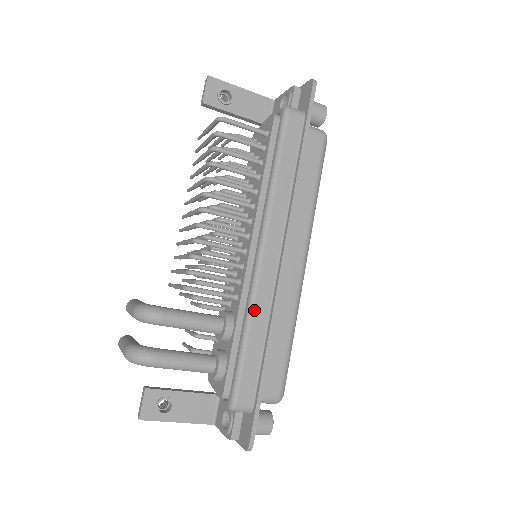
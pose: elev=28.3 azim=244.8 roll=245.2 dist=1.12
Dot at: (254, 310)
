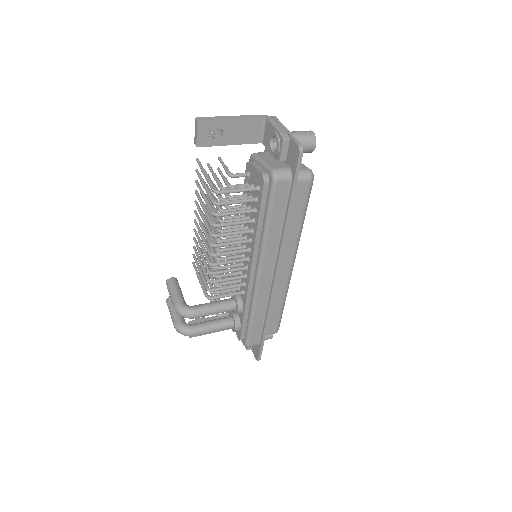
Dot at: (256, 306)
